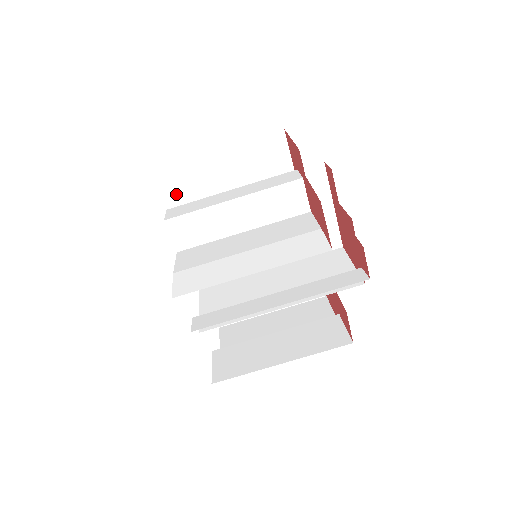
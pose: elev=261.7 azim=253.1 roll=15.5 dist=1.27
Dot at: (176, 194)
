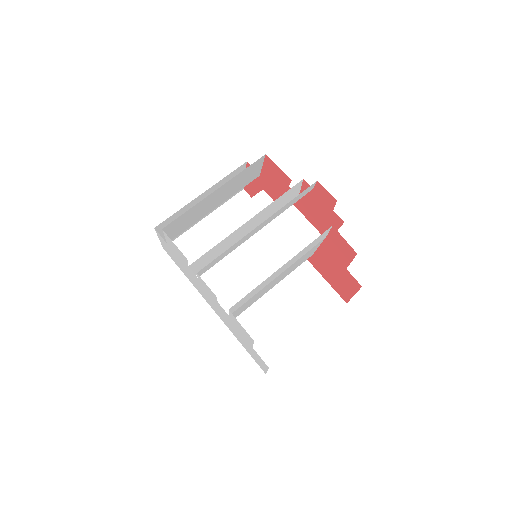
Dot at: occluded
